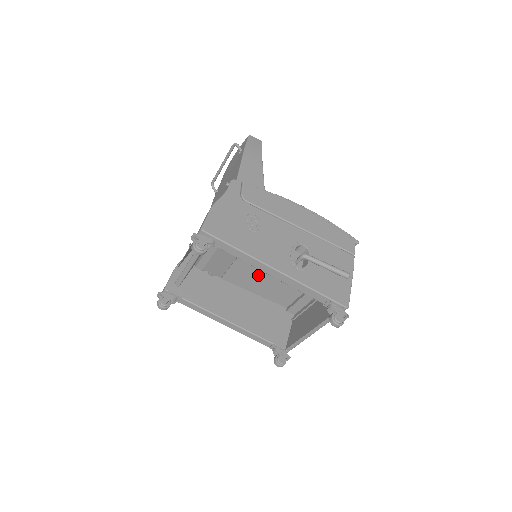
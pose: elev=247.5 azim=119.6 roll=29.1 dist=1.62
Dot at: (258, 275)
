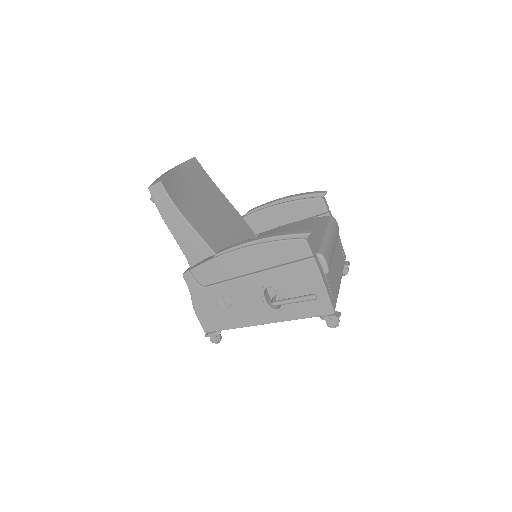
Dot at: occluded
